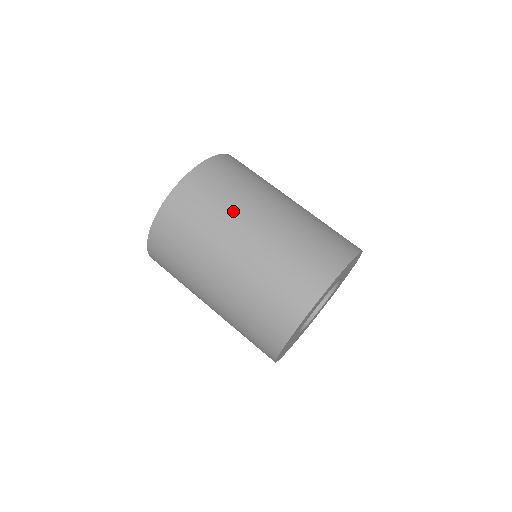
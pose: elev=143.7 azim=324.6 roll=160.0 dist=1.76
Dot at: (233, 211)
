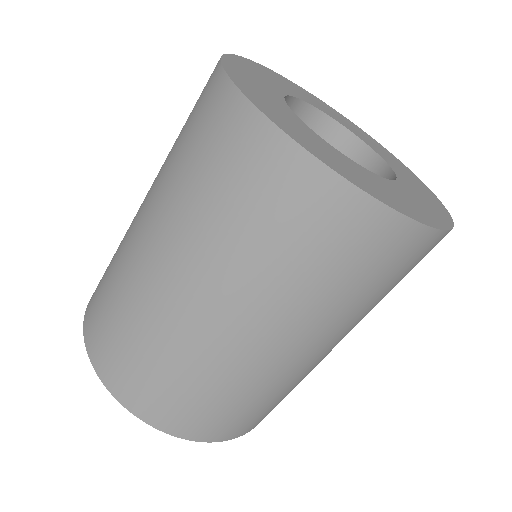
Dot at: occluded
